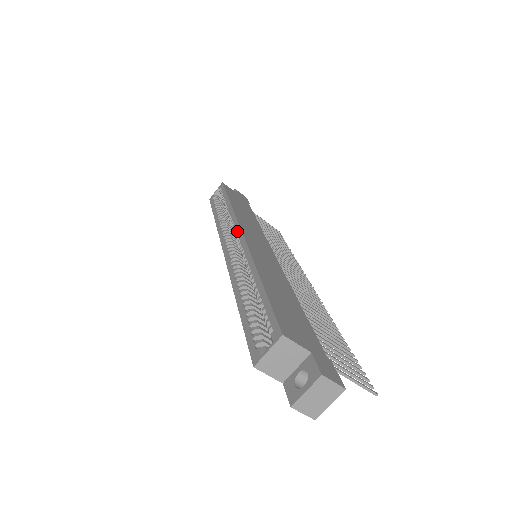
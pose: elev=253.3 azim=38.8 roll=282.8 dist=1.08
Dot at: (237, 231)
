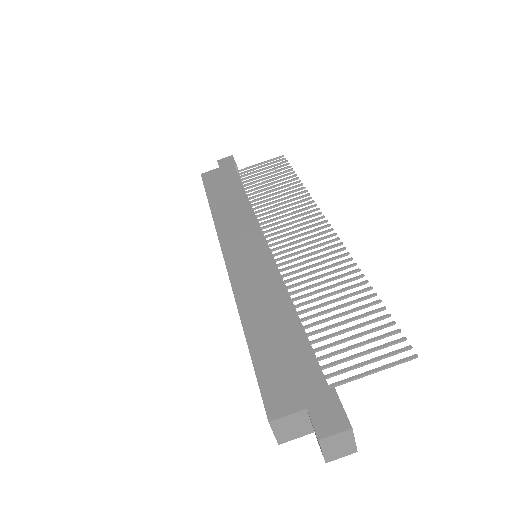
Dot at: occluded
